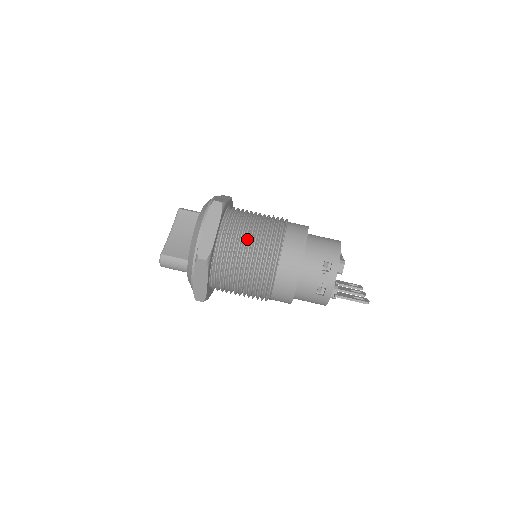
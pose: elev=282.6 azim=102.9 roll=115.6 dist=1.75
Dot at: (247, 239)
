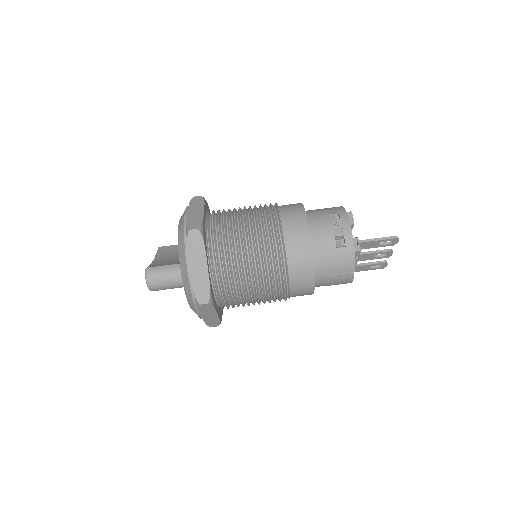
Dot at: (239, 213)
